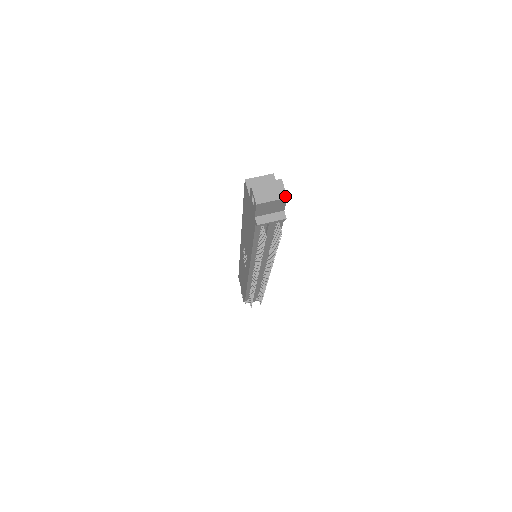
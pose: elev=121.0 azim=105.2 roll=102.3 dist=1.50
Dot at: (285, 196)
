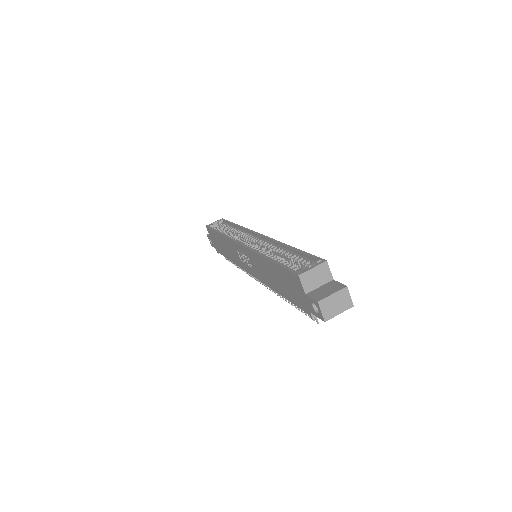
Dot at: (351, 305)
